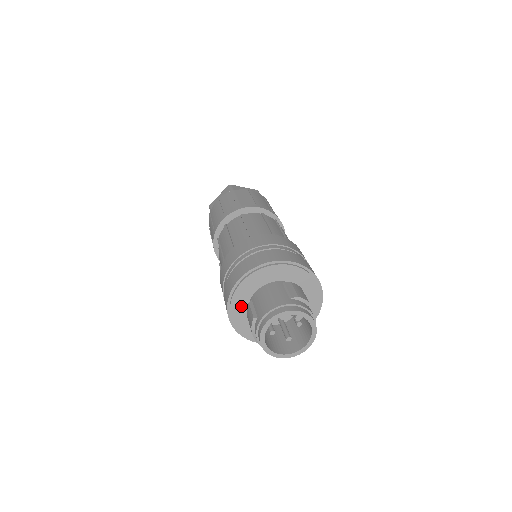
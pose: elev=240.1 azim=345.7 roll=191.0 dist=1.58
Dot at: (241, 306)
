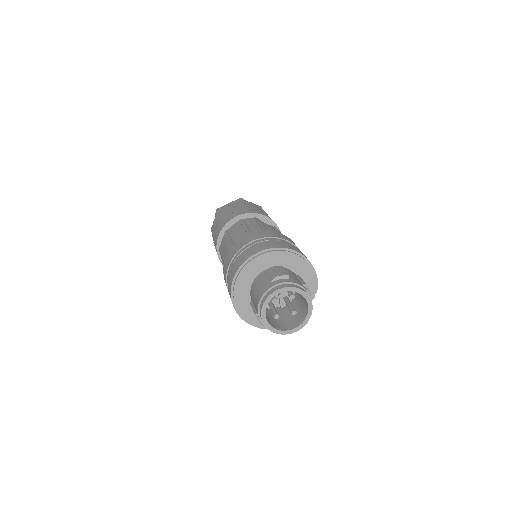
Dot at: (248, 309)
